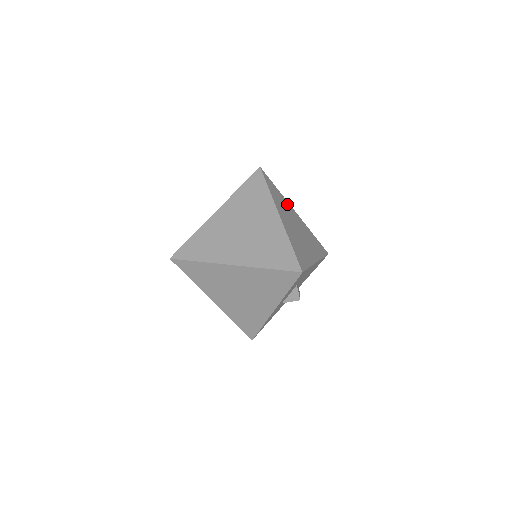
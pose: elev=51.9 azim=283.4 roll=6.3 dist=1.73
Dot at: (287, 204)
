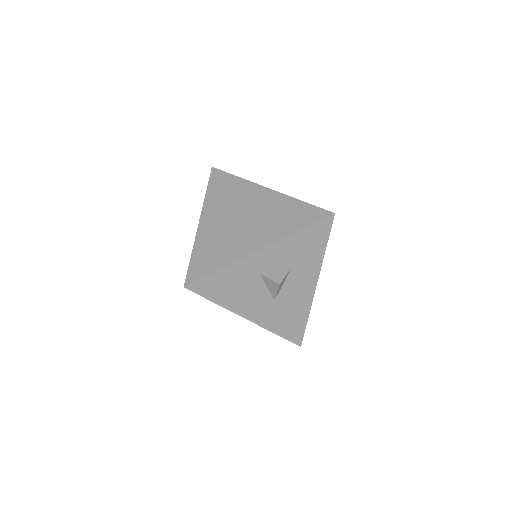
Dot at: occluded
